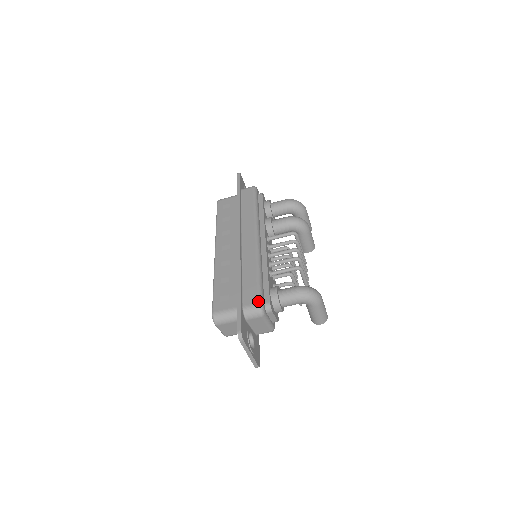
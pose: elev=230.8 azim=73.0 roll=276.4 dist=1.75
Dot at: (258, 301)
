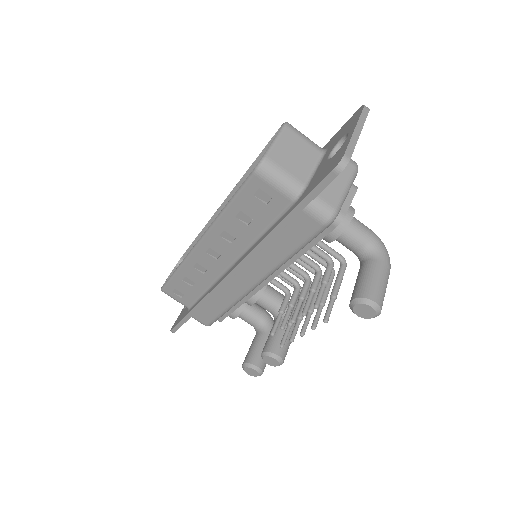
Dot at: occluded
